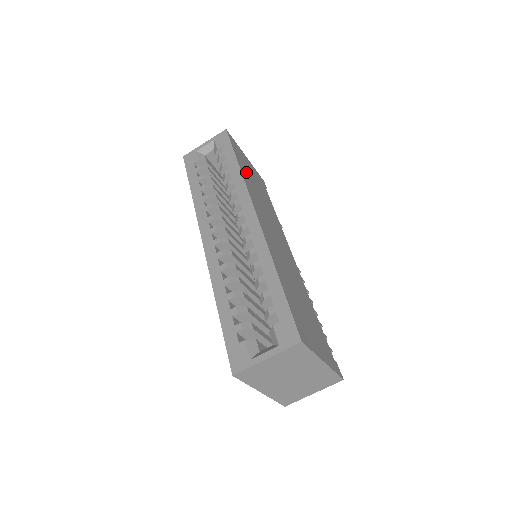
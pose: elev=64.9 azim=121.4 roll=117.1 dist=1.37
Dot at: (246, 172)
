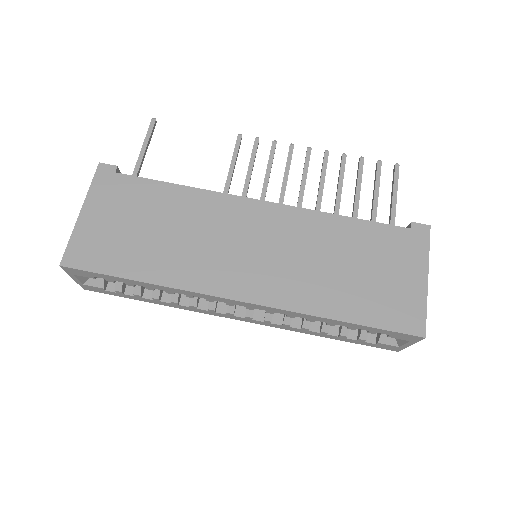
Dot at: (143, 258)
